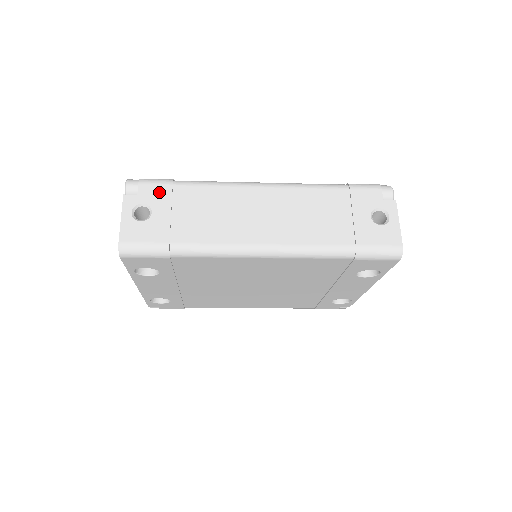
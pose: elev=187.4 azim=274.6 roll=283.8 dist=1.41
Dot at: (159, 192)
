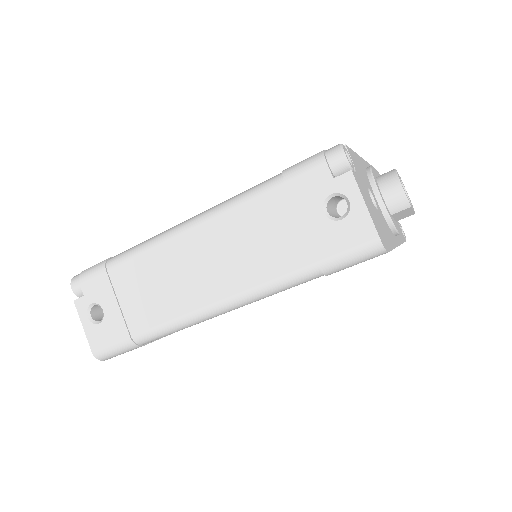
Dot at: (99, 285)
